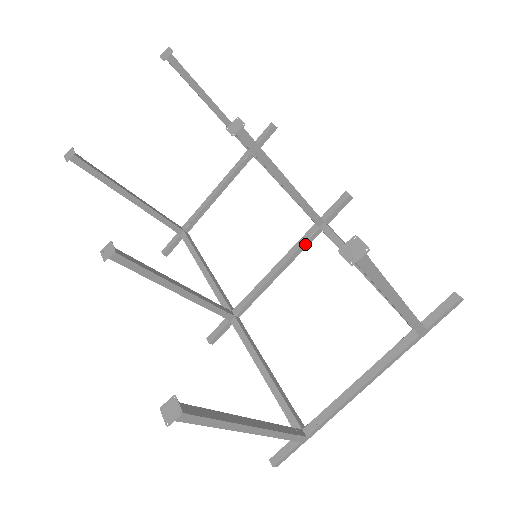
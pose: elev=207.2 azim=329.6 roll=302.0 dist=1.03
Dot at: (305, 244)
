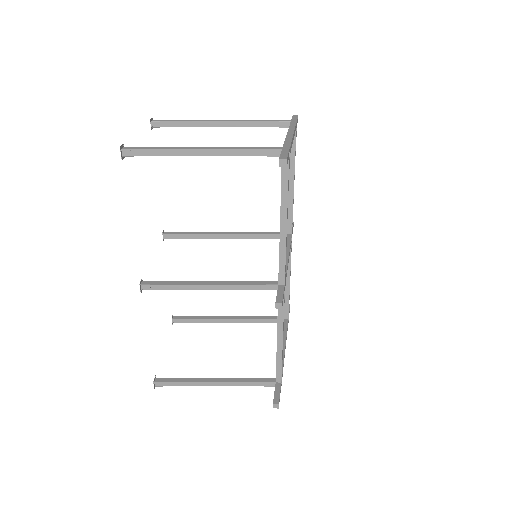
Dot at: occluded
